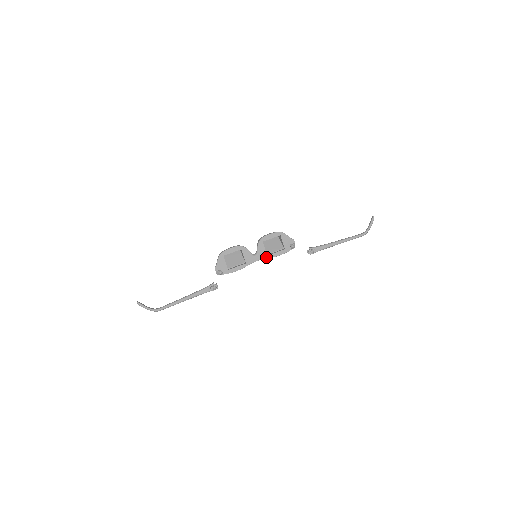
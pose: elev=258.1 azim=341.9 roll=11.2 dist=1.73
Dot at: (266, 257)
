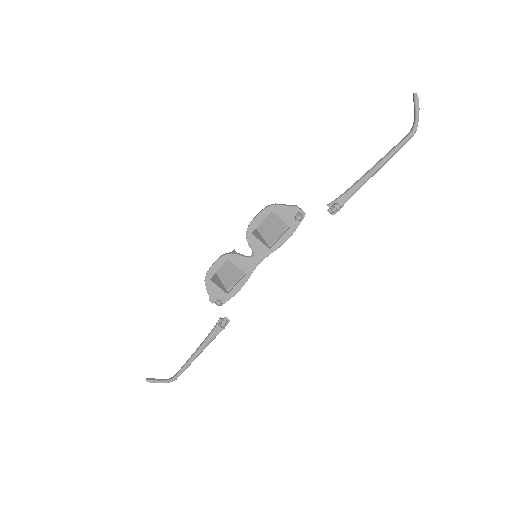
Dot at: (269, 252)
